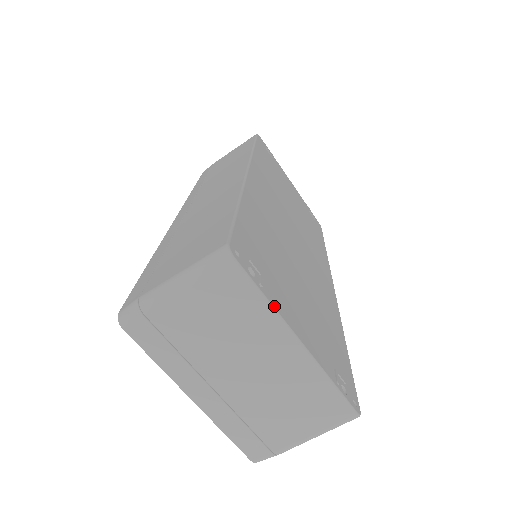
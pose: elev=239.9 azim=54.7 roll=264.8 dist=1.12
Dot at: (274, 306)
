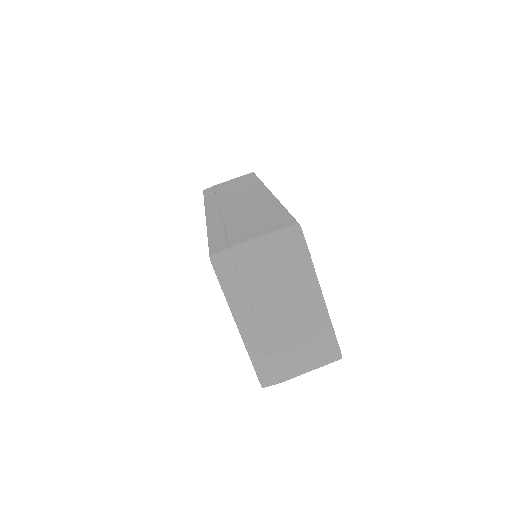
Dot at: occluded
